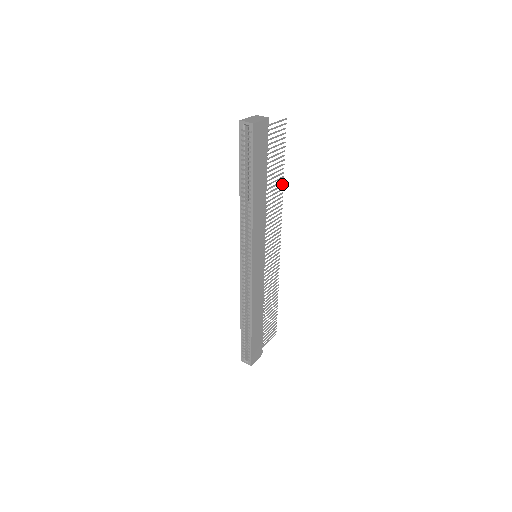
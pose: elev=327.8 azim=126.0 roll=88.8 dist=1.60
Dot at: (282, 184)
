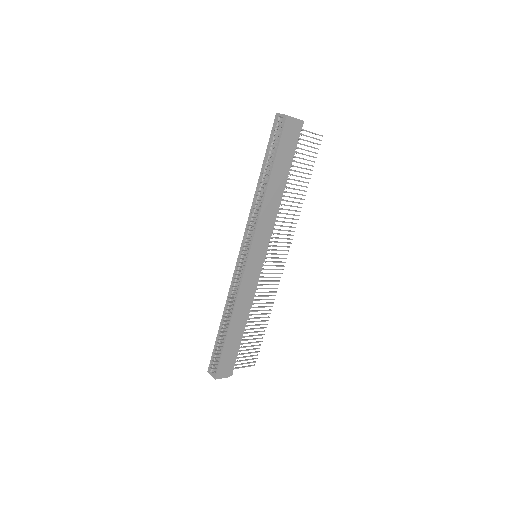
Dot at: occluded
